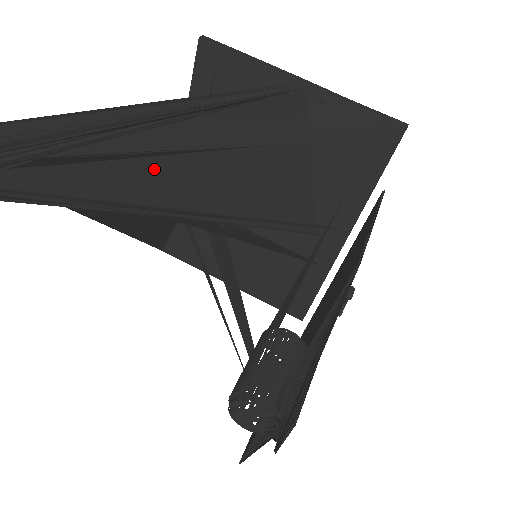
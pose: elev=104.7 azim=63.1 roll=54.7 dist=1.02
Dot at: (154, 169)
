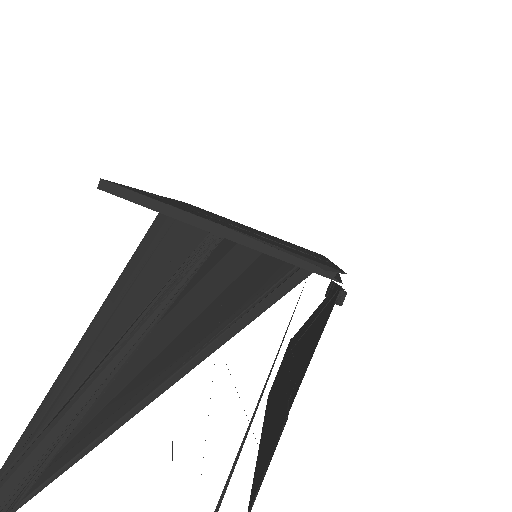
Dot at: occluded
